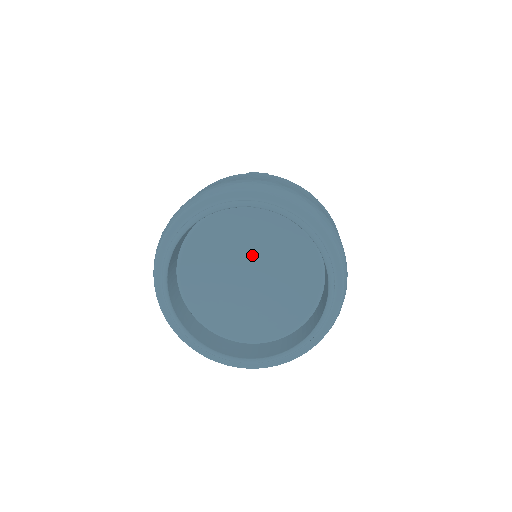
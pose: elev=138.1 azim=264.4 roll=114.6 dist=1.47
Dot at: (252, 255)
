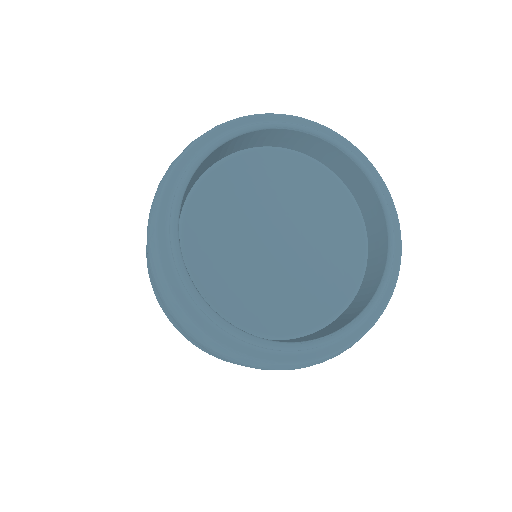
Dot at: (276, 212)
